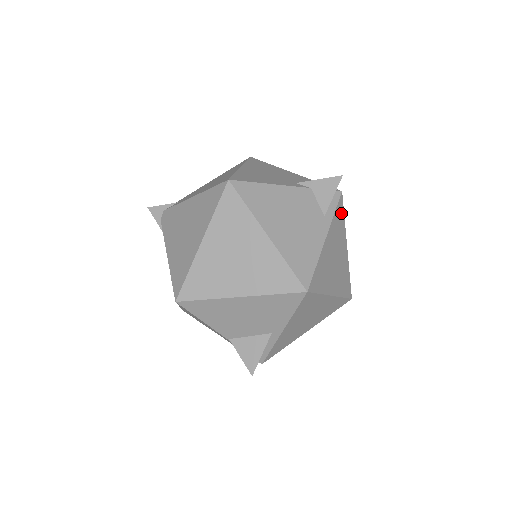
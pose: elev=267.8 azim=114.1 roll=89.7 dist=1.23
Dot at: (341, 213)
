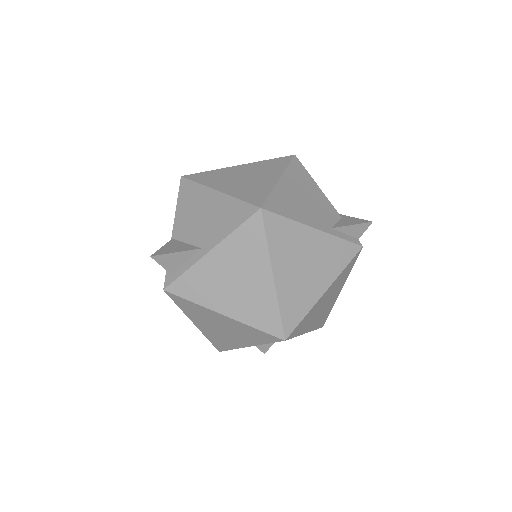
Dot at: (347, 256)
